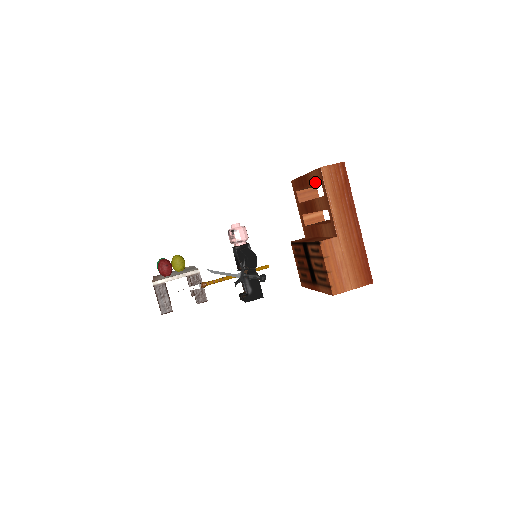
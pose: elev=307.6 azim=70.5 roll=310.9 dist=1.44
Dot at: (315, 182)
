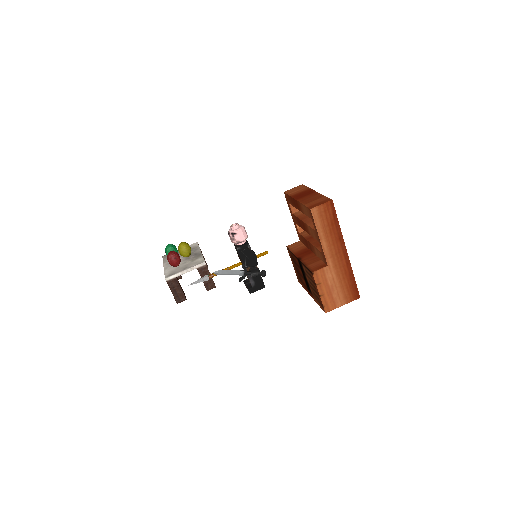
Dot at: (306, 214)
